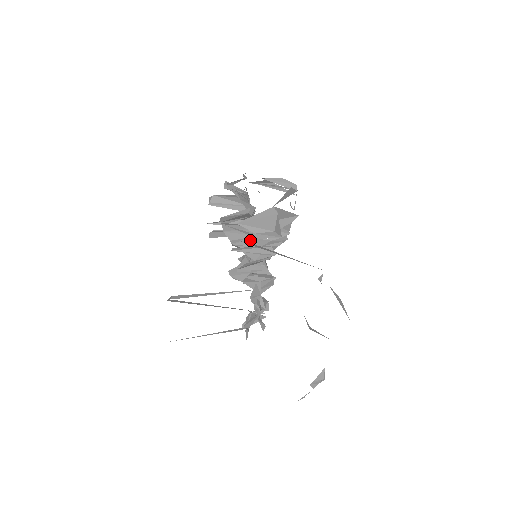
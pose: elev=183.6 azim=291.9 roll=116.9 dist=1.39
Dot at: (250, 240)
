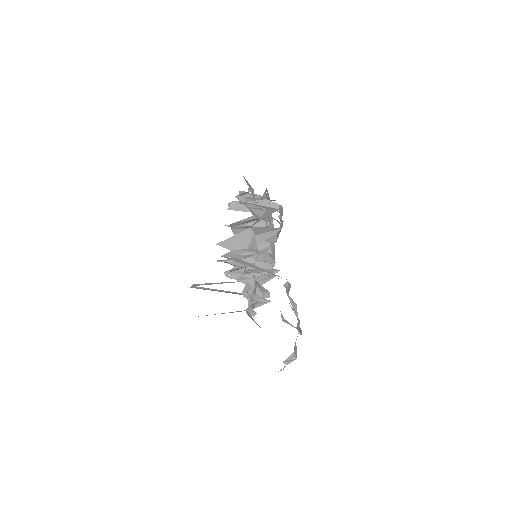
Dot at: (229, 255)
